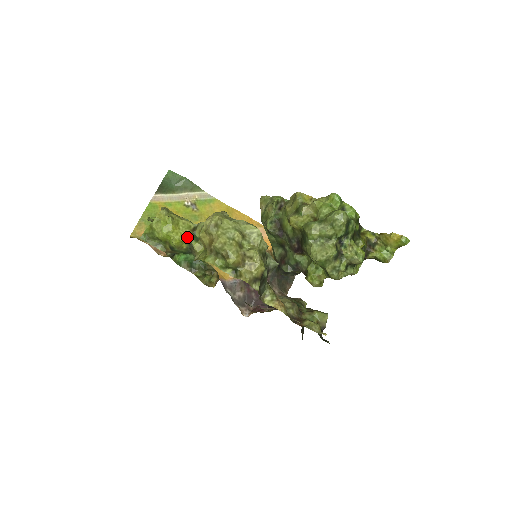
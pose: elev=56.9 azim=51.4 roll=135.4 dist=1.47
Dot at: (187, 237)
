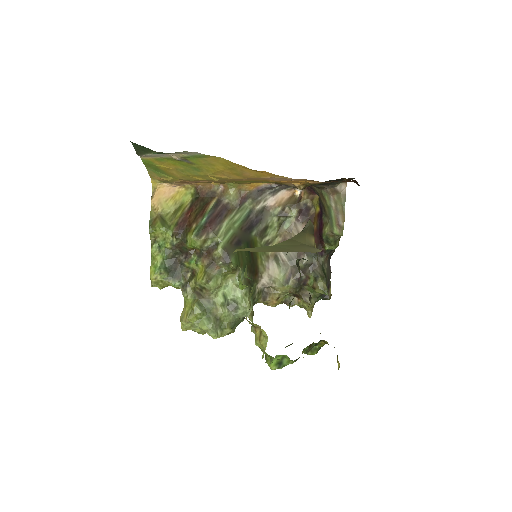
Dot at: occluded
